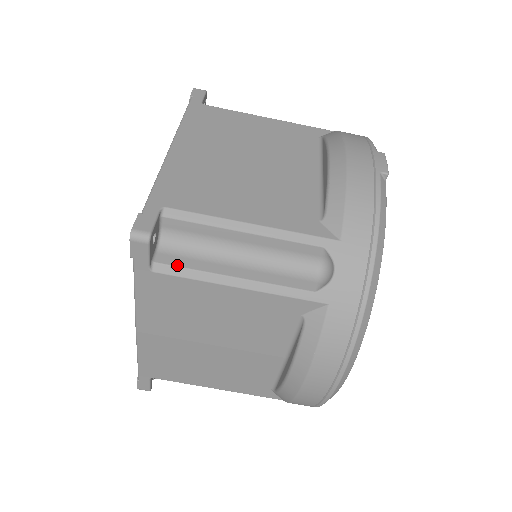
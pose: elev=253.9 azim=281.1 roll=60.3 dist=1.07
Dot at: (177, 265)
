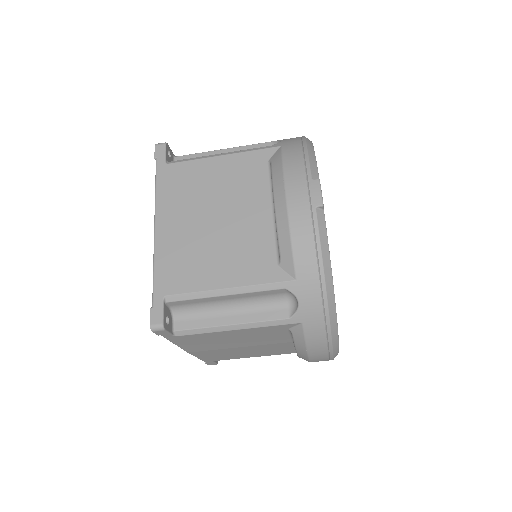
Dot at: (190, 328)
